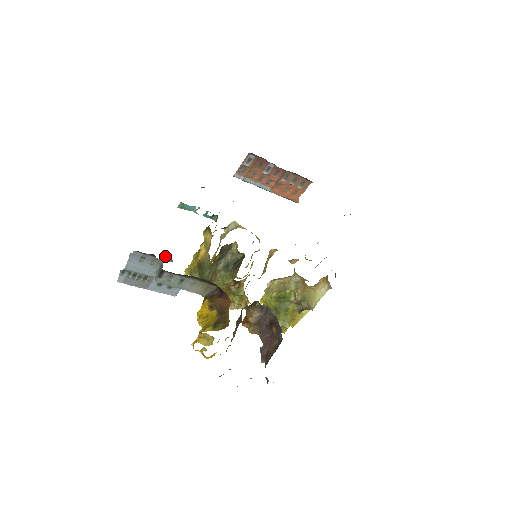
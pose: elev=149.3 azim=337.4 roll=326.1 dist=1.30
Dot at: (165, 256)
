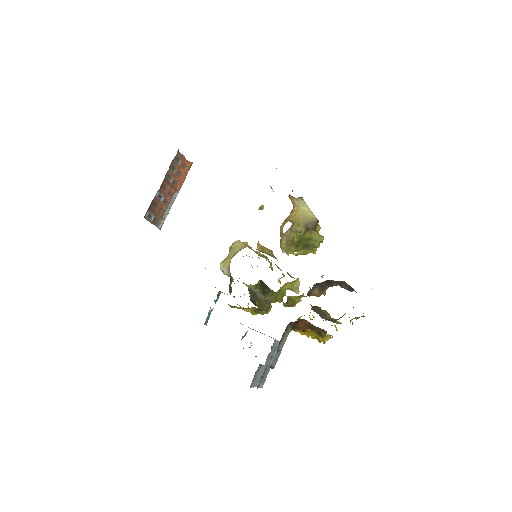
Dot at: (242, 337)
